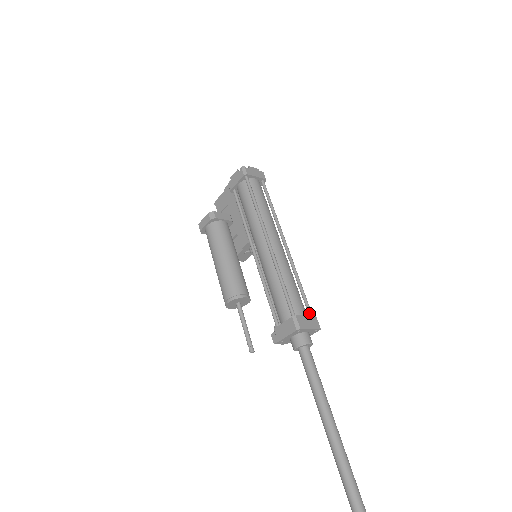
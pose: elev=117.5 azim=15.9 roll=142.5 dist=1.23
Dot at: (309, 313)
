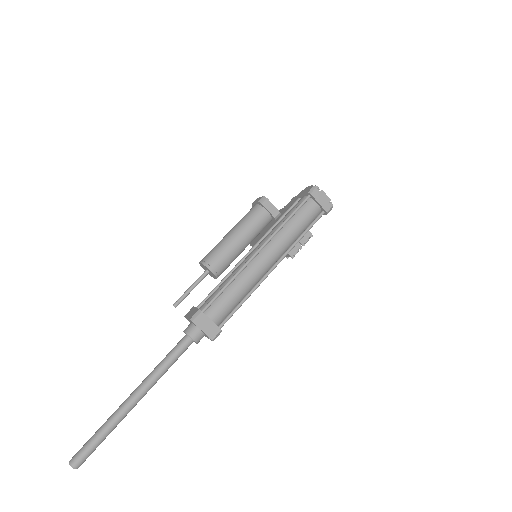
Dot at: (221, 323)
